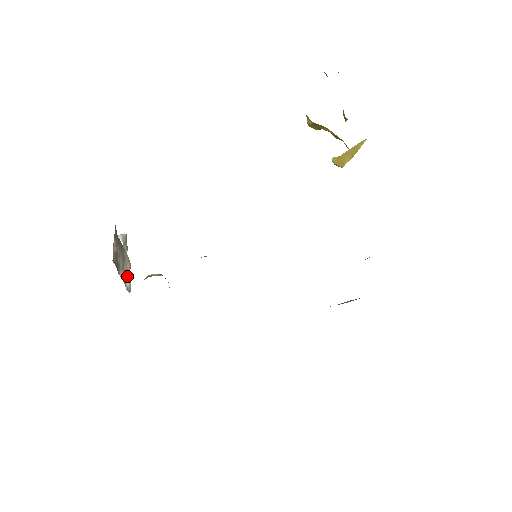
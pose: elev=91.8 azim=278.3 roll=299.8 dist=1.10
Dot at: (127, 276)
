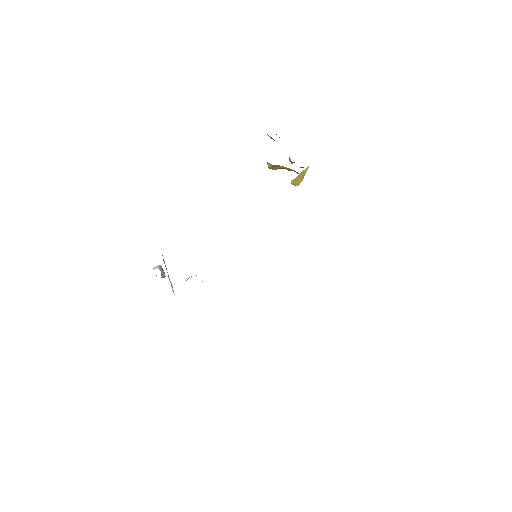
Dot at: (171, 286)
